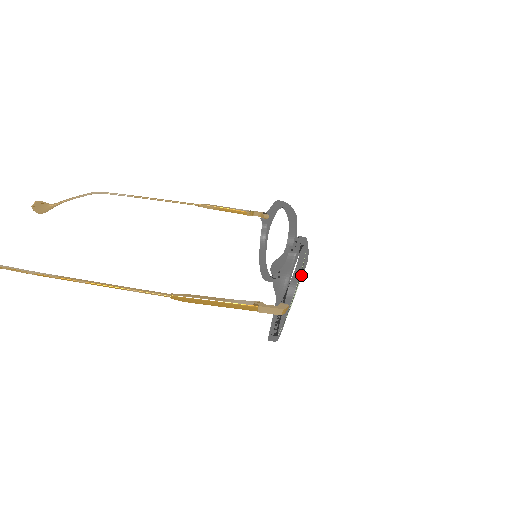
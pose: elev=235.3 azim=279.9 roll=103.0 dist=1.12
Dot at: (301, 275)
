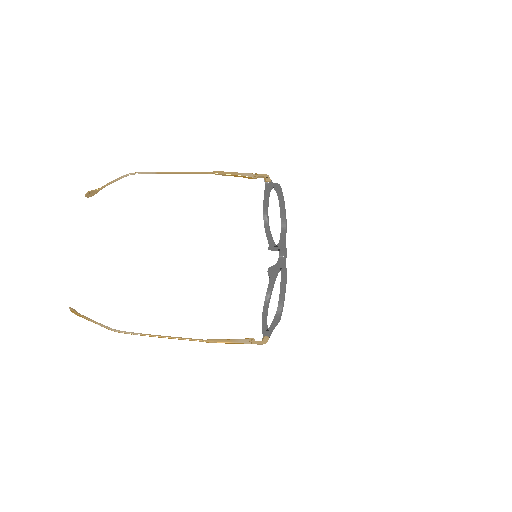
Dot at: (278, 320)
